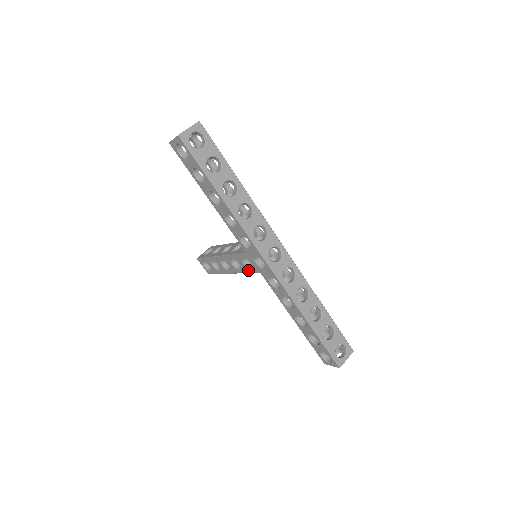
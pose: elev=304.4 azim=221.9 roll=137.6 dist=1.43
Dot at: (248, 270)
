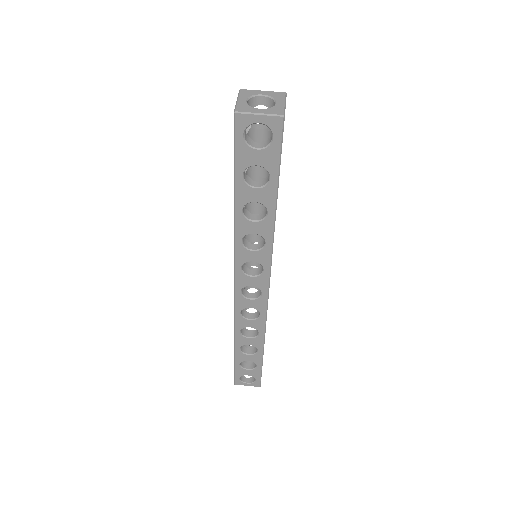
Dot at: occluded
